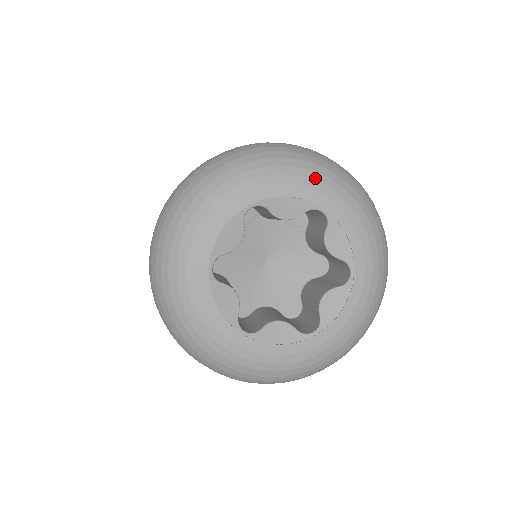
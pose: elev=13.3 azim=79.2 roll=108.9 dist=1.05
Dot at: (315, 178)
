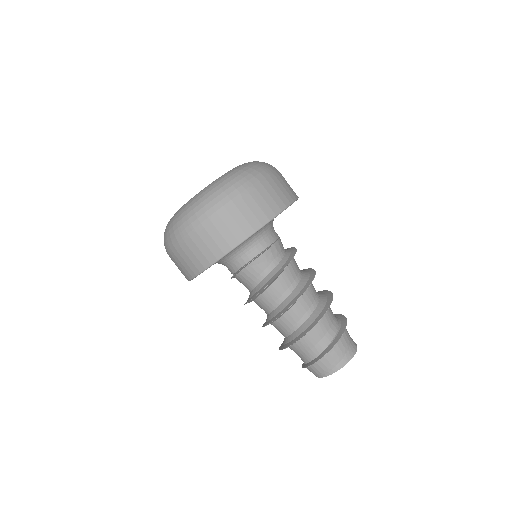
Dot at: occluded
